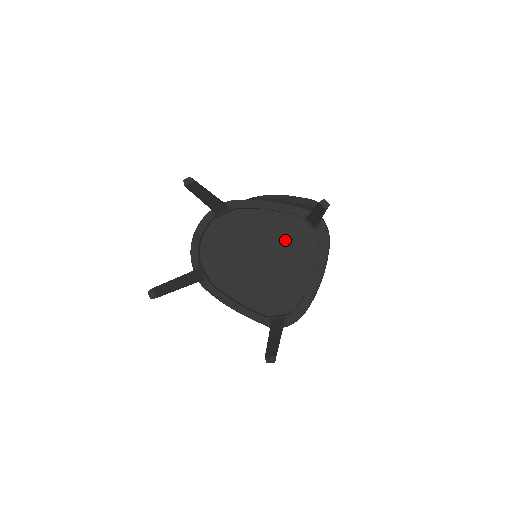
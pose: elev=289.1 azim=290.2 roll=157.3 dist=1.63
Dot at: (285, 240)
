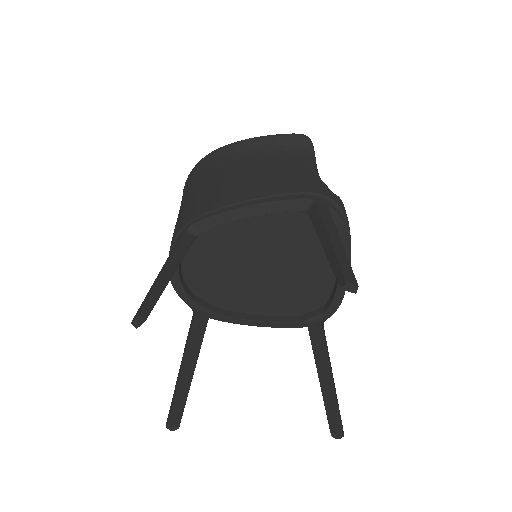
Dot at: (287, 238)
